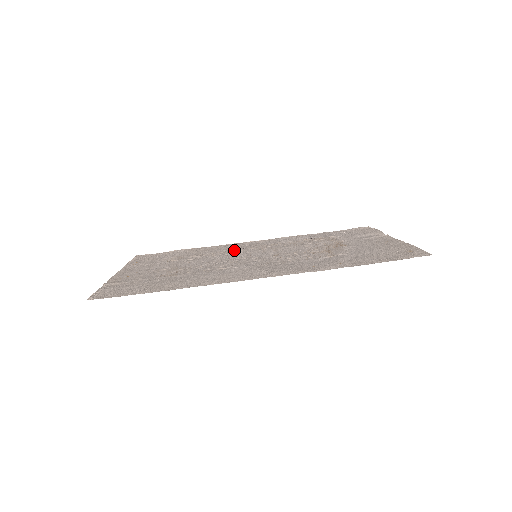
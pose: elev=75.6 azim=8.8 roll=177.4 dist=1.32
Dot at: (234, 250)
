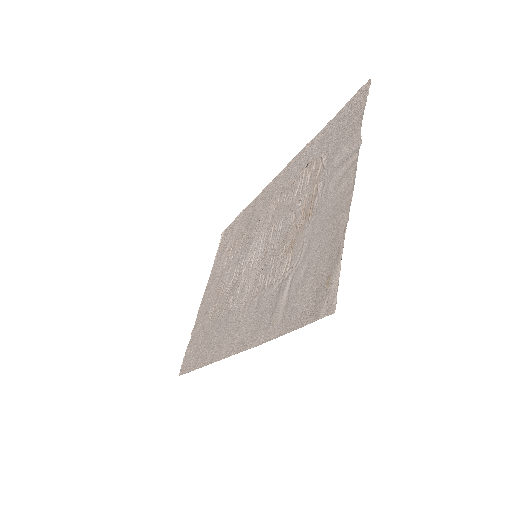
Dot at: (254, 227)
